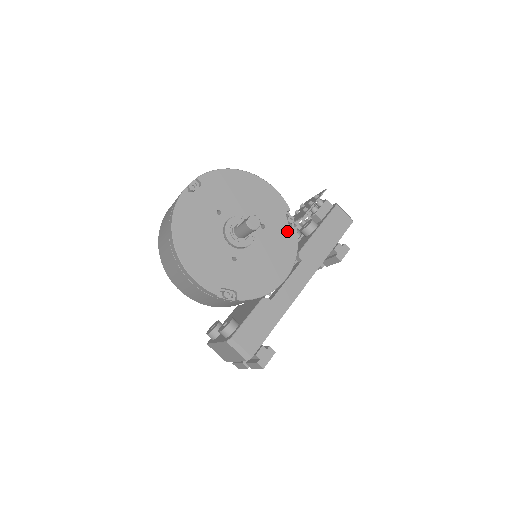
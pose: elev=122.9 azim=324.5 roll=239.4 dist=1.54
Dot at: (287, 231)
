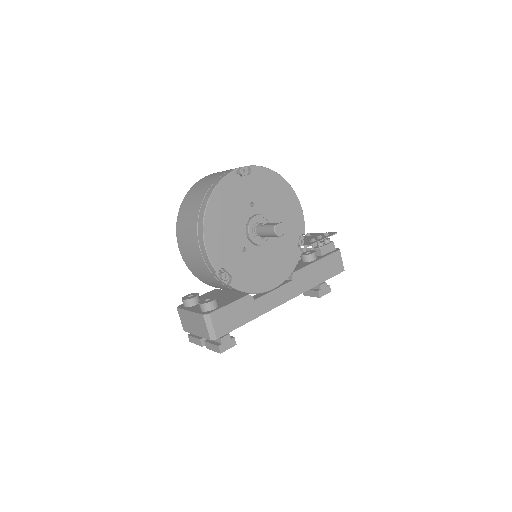
Dot at: (294, 250)
